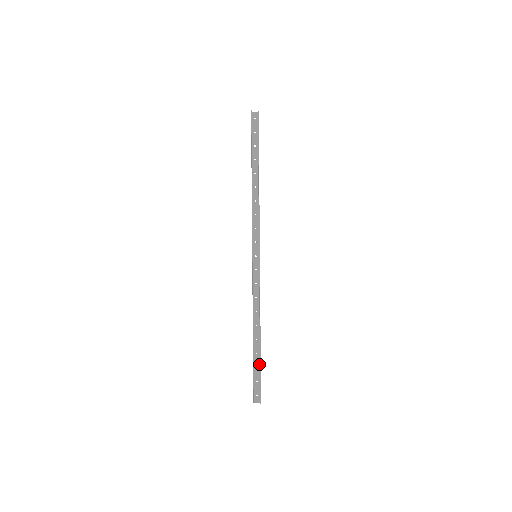
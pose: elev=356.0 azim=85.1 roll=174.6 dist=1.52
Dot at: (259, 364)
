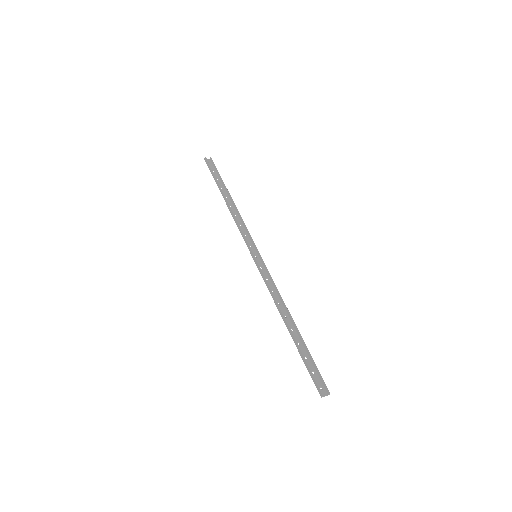
Dot at: (306, 354)
